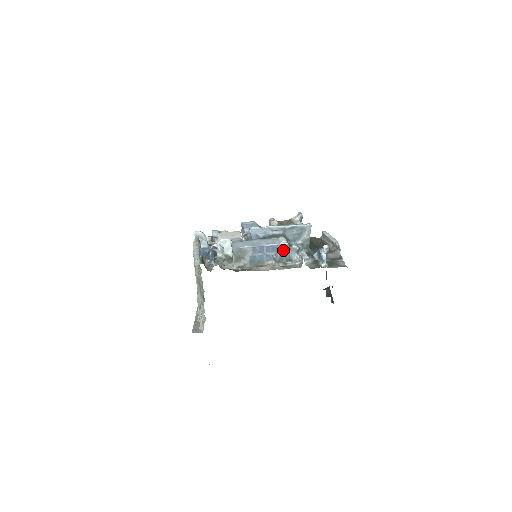
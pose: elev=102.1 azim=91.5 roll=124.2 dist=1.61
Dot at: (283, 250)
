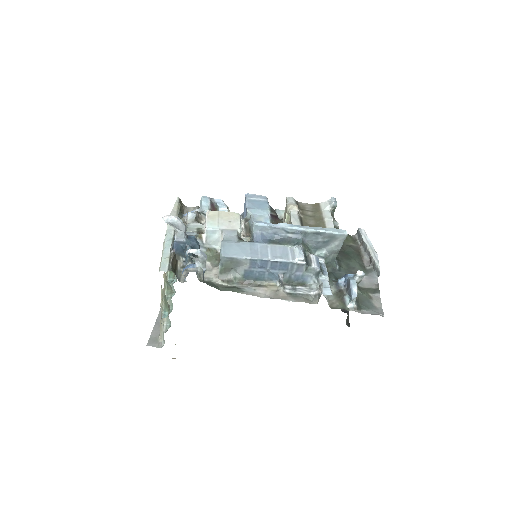
Dot at: (296, 270)
